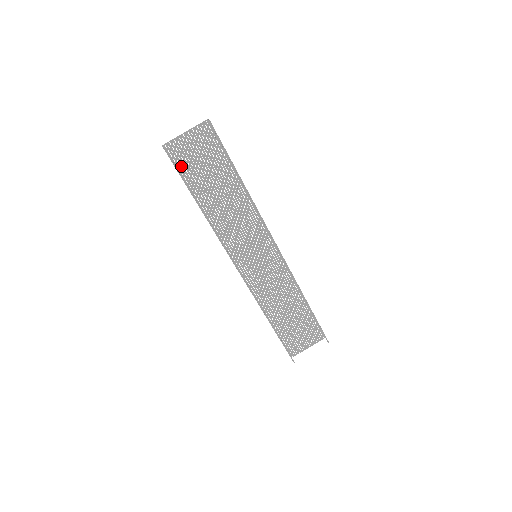
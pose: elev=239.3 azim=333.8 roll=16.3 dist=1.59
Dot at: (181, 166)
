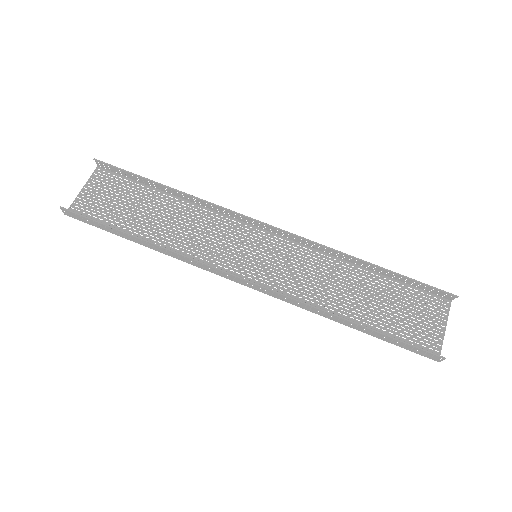
Dot at: occluded
